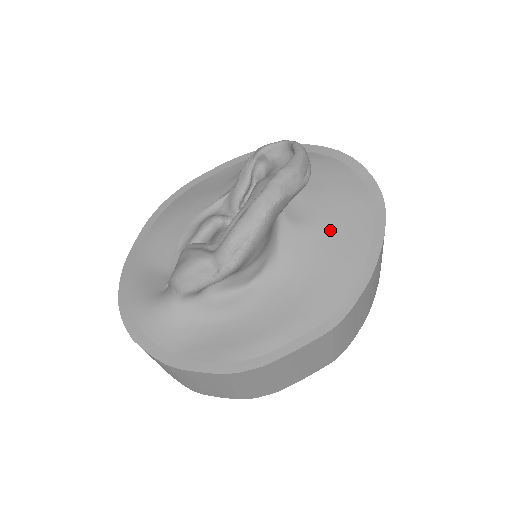
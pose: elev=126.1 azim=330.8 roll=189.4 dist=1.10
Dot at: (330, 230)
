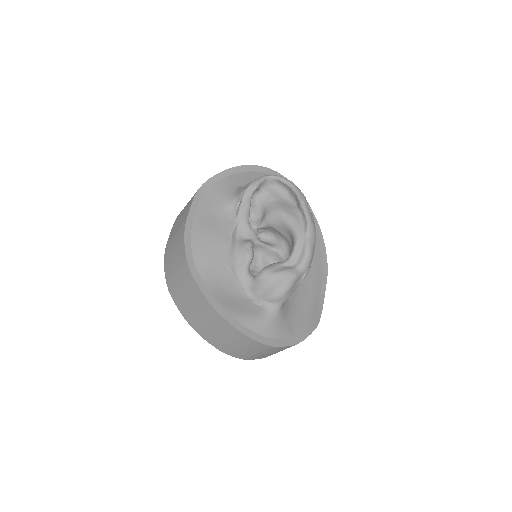
Dot at: occluded
